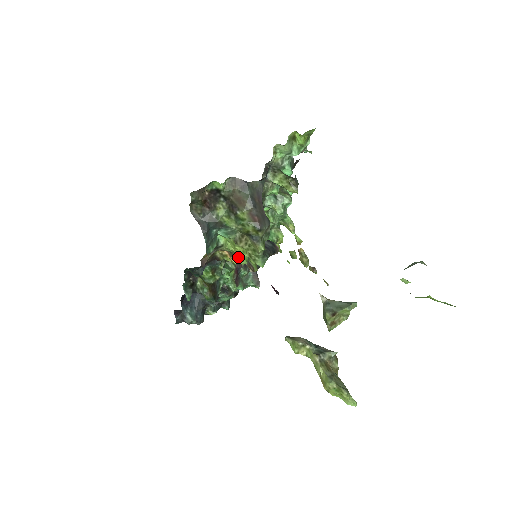
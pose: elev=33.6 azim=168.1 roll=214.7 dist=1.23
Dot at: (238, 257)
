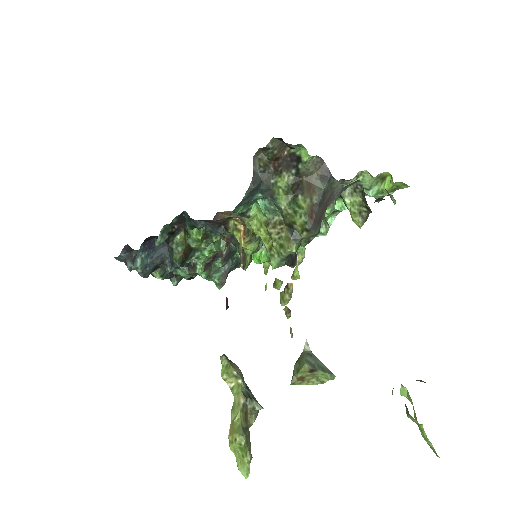
Dot at: (250, 241)
